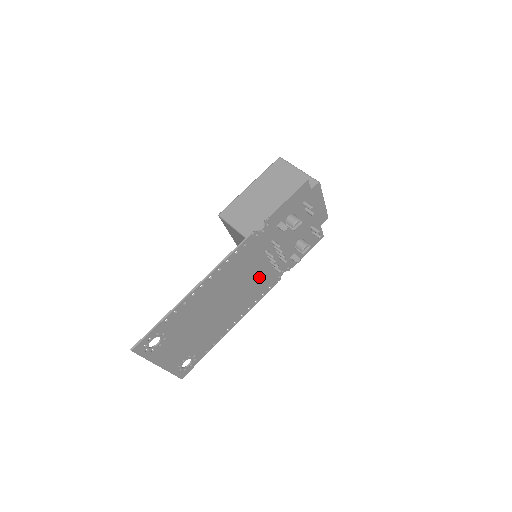
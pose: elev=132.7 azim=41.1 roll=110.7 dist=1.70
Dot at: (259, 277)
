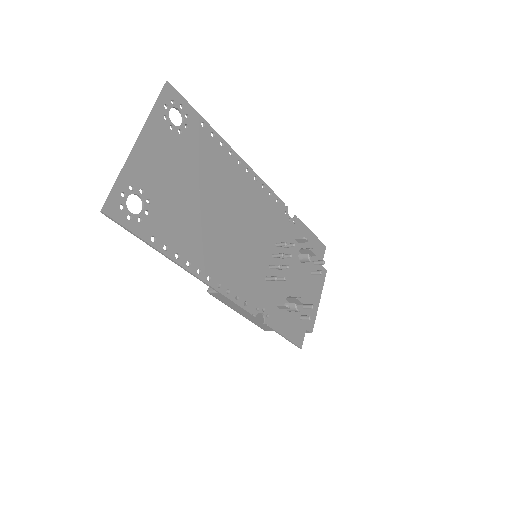
Dot at: (254, 263)
